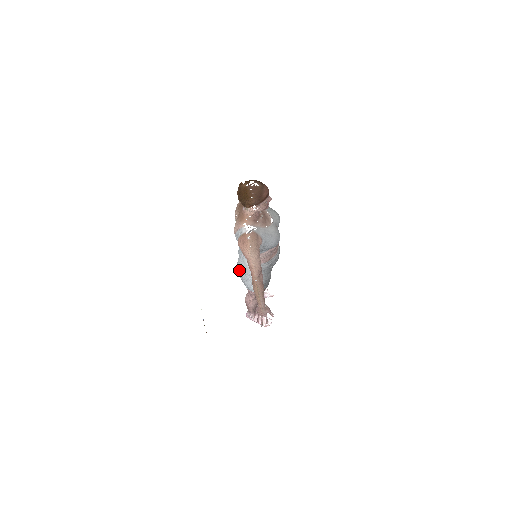
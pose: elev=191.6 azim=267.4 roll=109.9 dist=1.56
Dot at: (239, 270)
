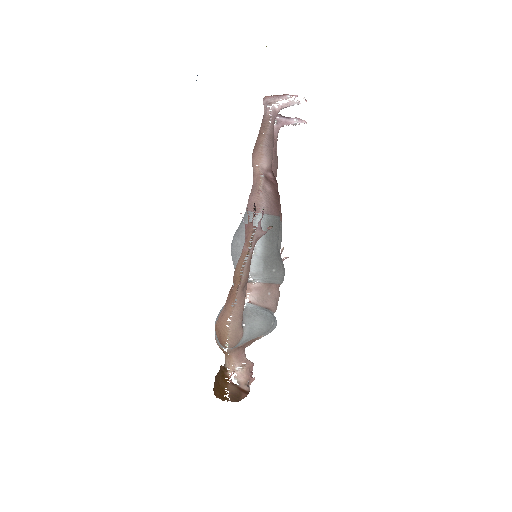
Dot at: occluded
